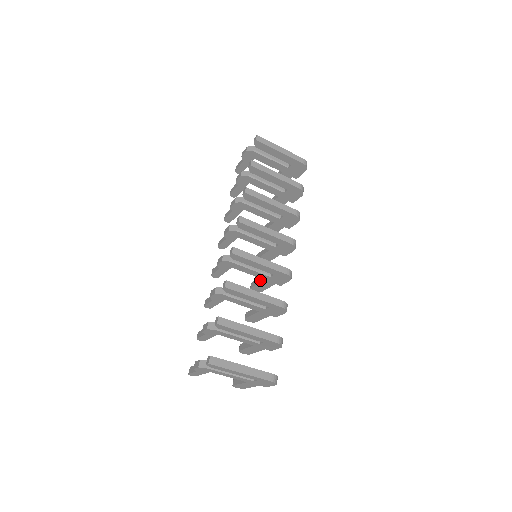
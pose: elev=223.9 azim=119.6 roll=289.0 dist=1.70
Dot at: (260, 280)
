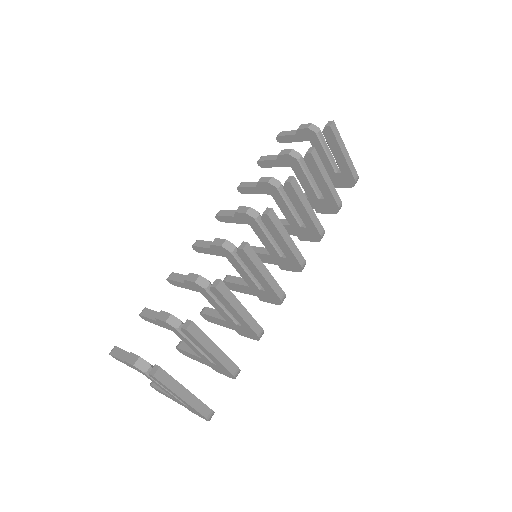
Dot at: (243, 282)
